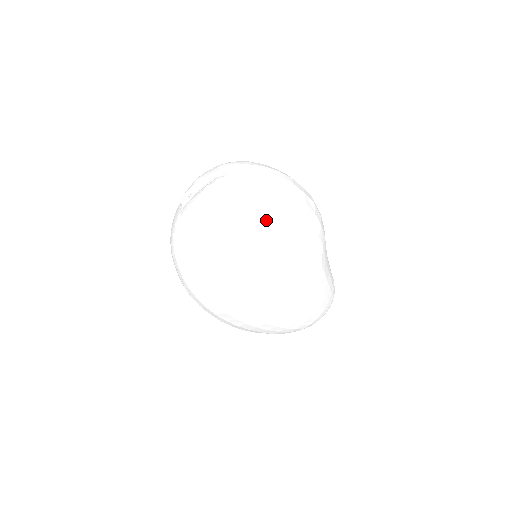
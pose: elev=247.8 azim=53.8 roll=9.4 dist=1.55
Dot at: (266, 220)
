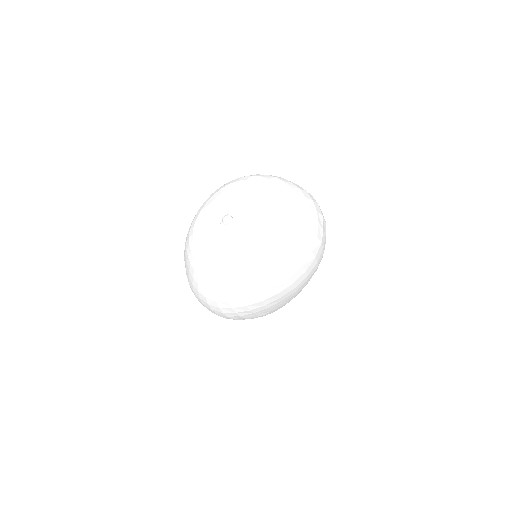
Dot at: (312, 248)
